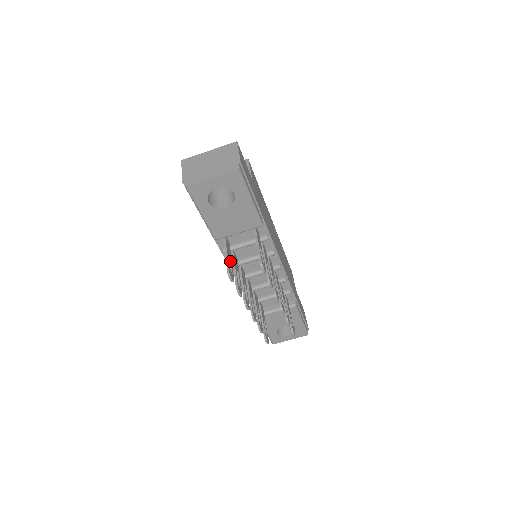
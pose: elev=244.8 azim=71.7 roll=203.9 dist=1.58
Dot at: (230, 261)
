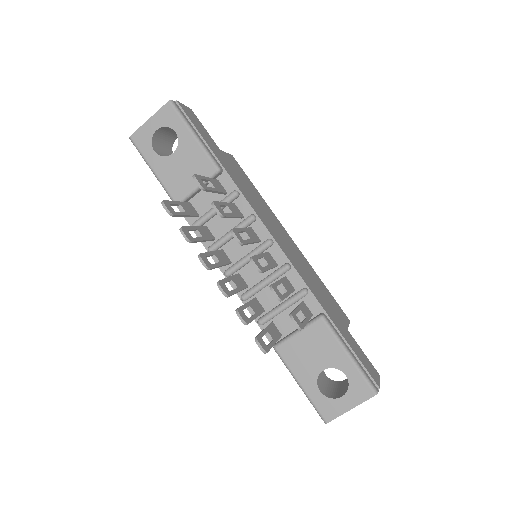
Dot at: (183, 212)
